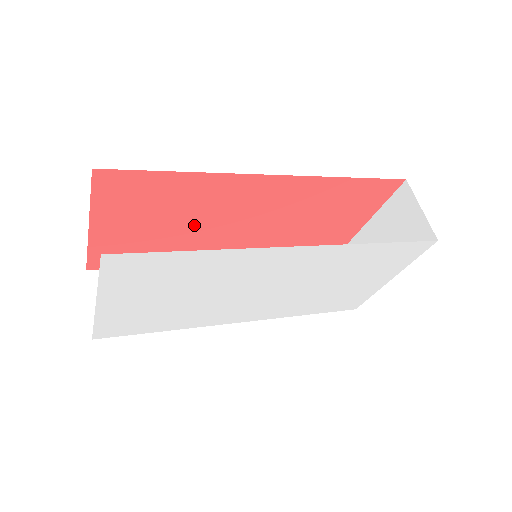
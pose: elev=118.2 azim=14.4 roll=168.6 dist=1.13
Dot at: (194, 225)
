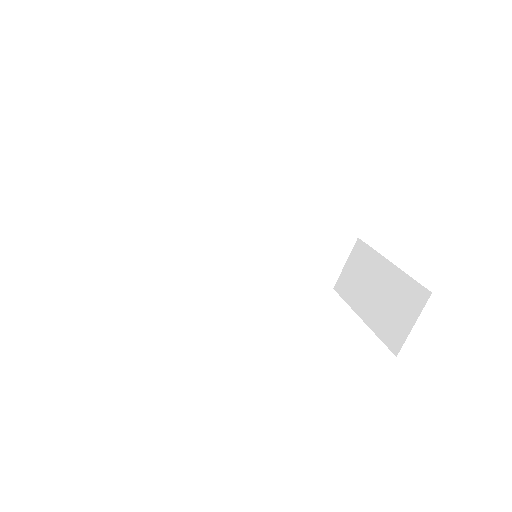
Dot at: occluded
